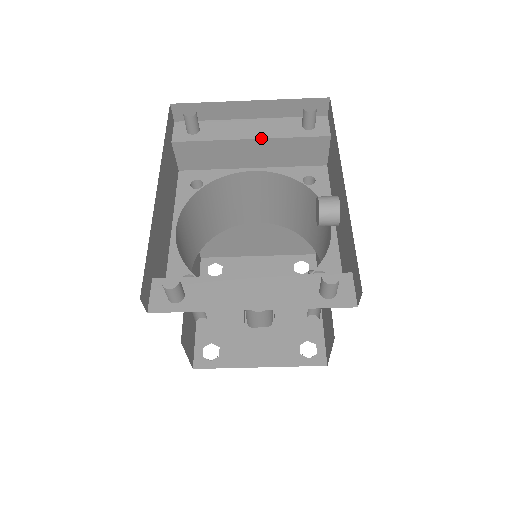
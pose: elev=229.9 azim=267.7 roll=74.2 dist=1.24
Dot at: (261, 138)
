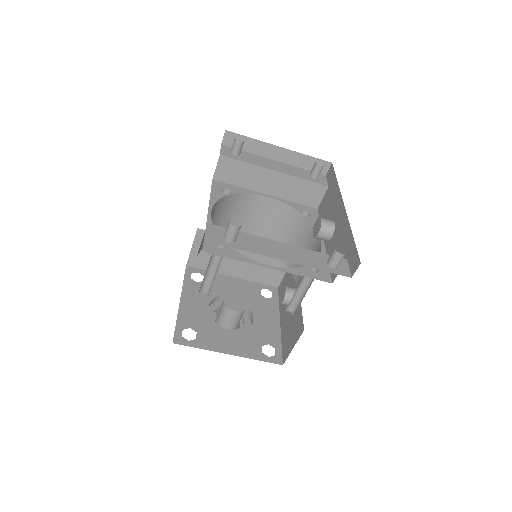
Dot at: (283, 173)
